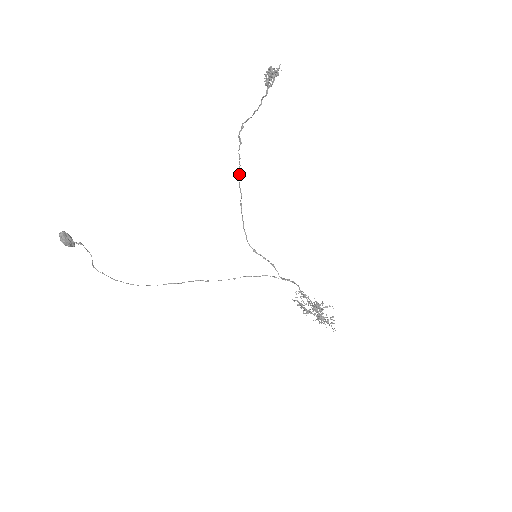
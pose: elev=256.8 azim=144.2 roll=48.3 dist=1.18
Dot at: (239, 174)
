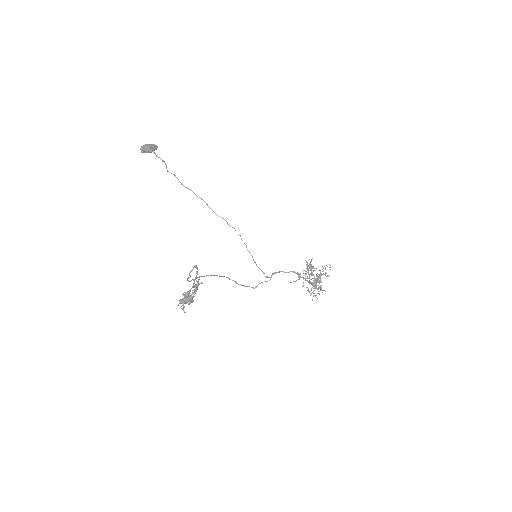
Dot at: occluded
